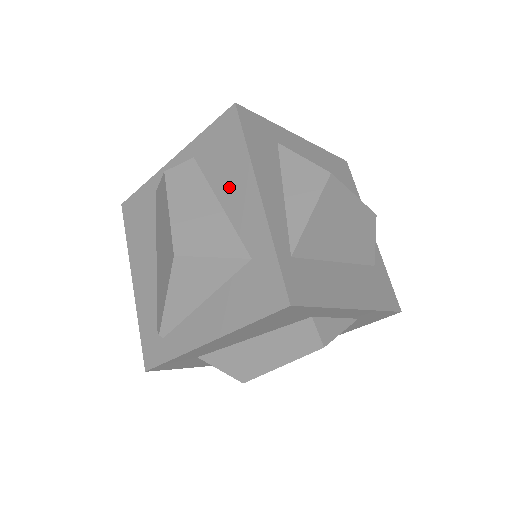
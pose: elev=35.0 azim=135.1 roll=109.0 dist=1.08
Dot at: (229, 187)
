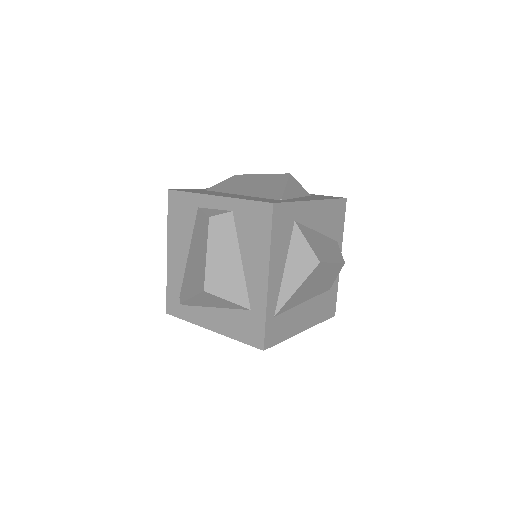
Dot at: (251, 256)
